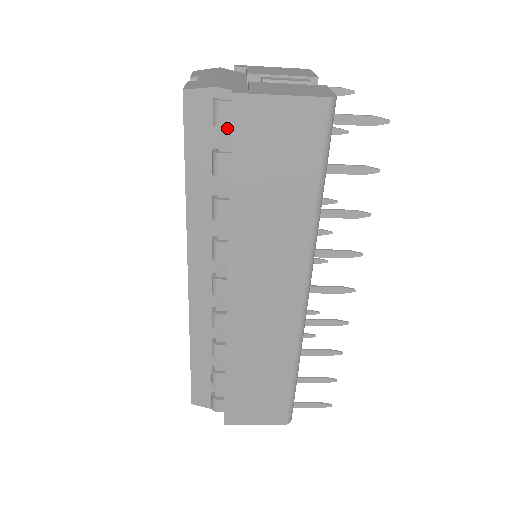
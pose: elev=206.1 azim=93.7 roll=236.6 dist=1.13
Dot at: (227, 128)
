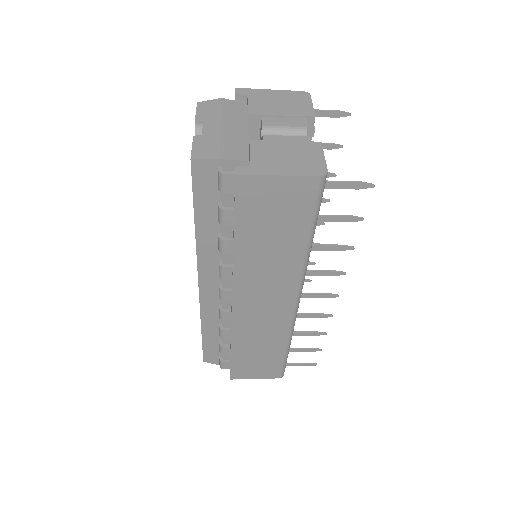
Dot at: occluded
